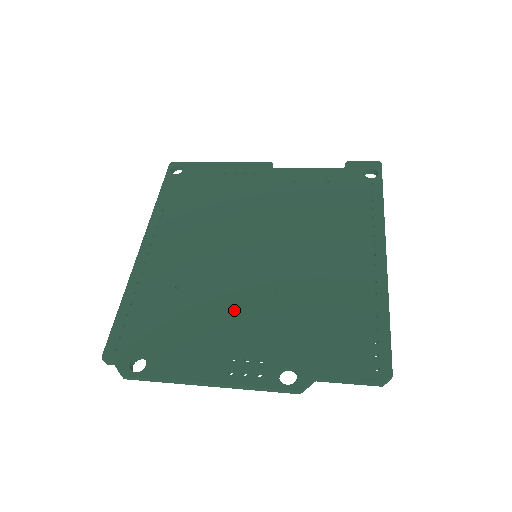
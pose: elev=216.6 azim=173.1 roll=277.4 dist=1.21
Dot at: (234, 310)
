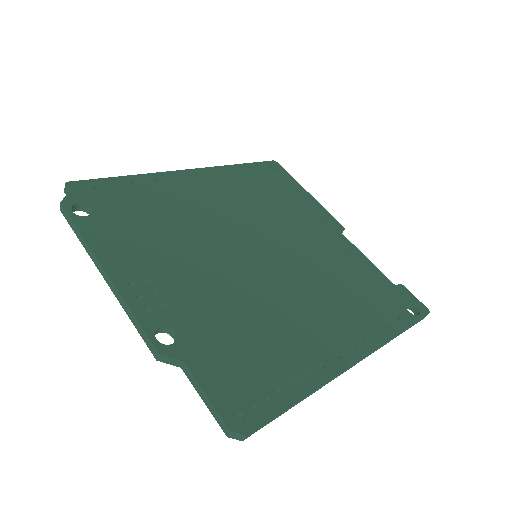
Dot at: (192, 260)
